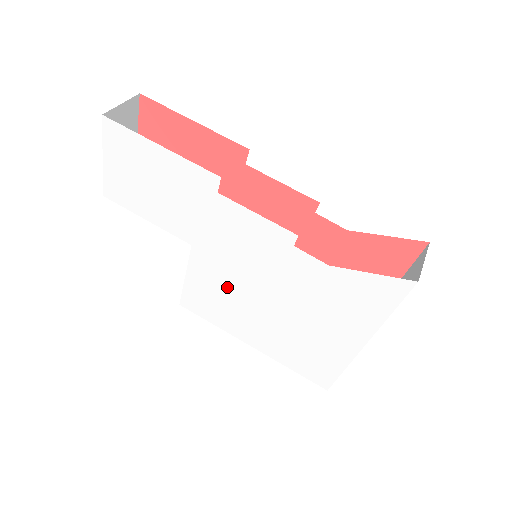
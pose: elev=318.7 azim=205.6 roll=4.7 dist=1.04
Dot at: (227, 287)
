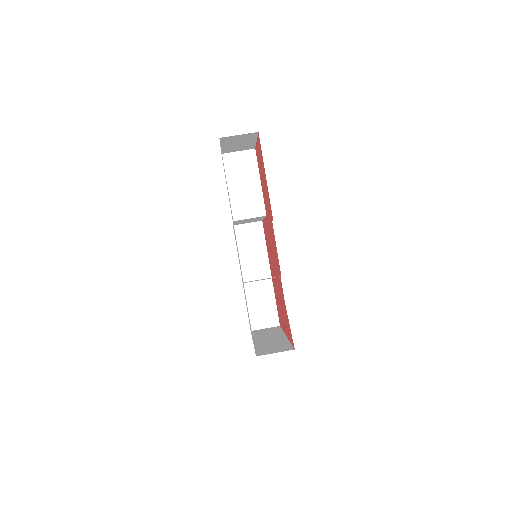
Dot at: occluded
